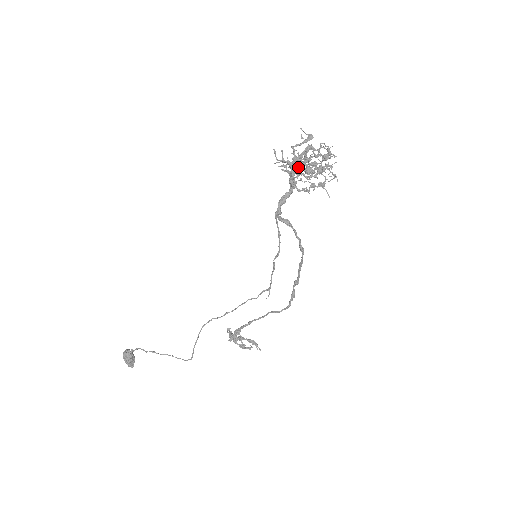
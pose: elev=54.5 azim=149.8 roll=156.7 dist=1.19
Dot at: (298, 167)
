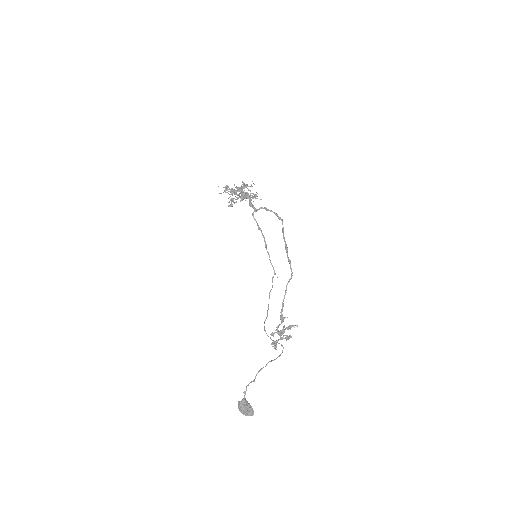
Dot at: (244, 188)
